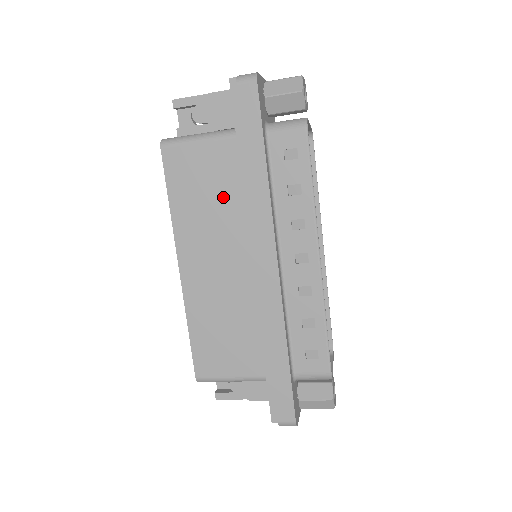
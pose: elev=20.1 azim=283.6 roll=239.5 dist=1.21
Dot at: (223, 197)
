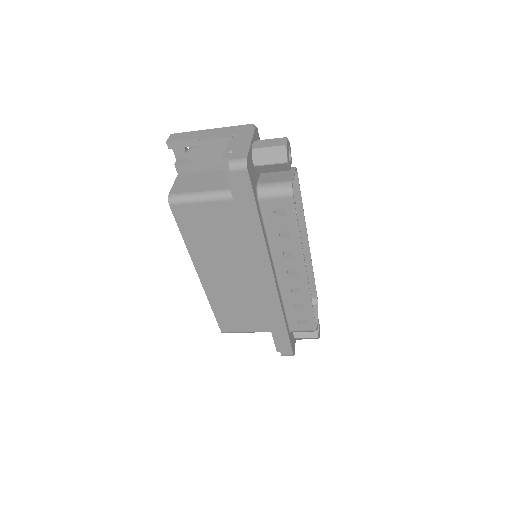
Dot at: (227, 237)
